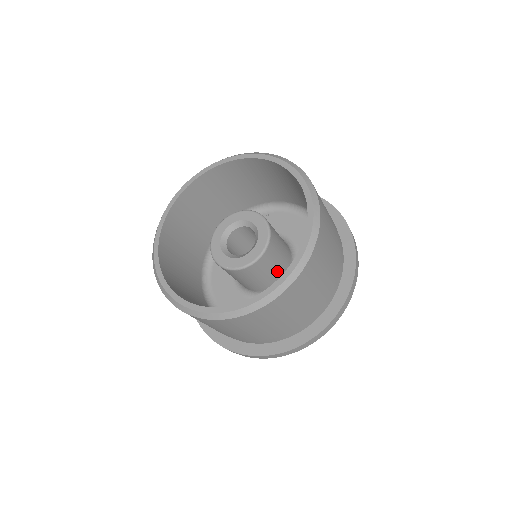
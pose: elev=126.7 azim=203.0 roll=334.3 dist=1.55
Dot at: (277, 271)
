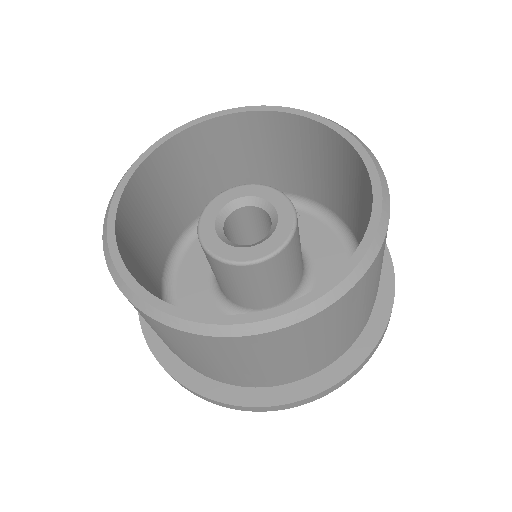
Dot at: (272, 291)
